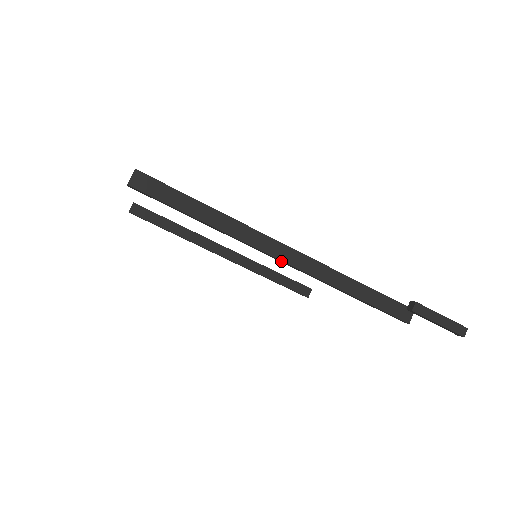
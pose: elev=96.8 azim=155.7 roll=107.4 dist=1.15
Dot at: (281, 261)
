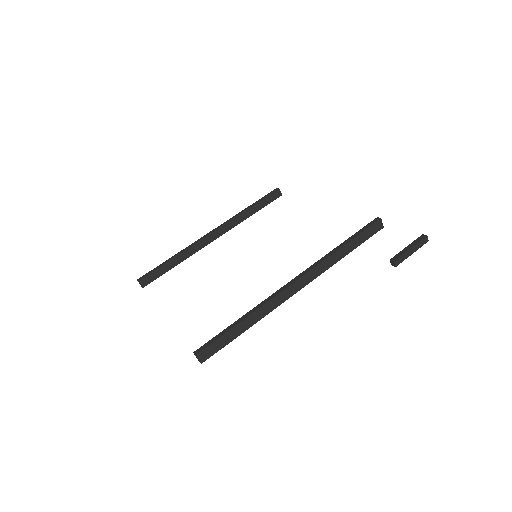
Dot at: (298, 290)
